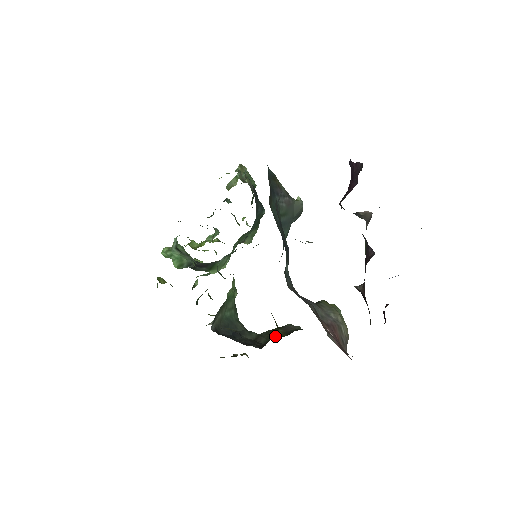
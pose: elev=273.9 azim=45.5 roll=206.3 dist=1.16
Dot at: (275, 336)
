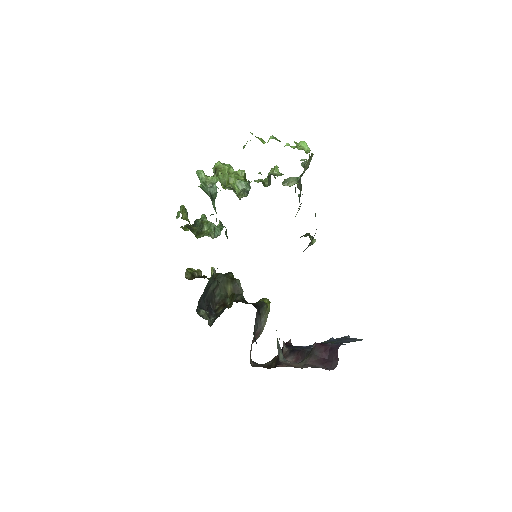
Dot at: (226, 292)
